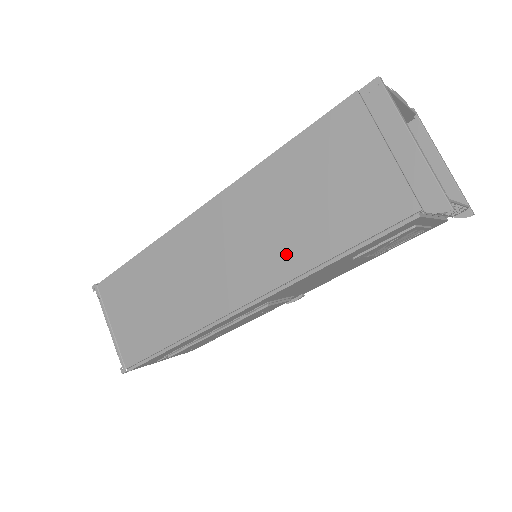
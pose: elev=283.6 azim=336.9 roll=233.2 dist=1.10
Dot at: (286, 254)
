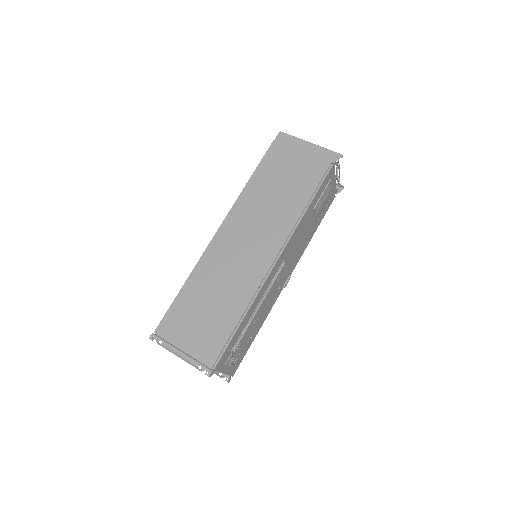
Dot at: (284, 217)
